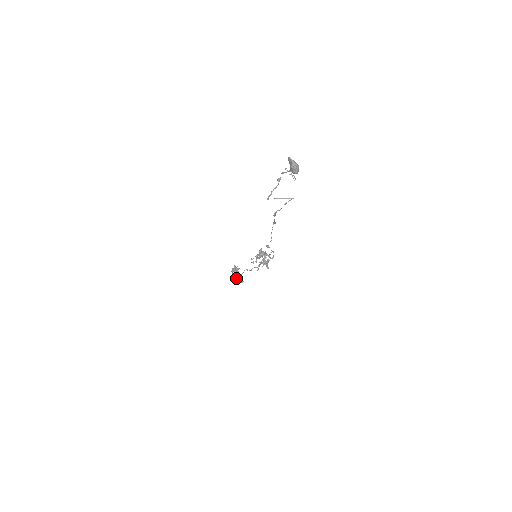
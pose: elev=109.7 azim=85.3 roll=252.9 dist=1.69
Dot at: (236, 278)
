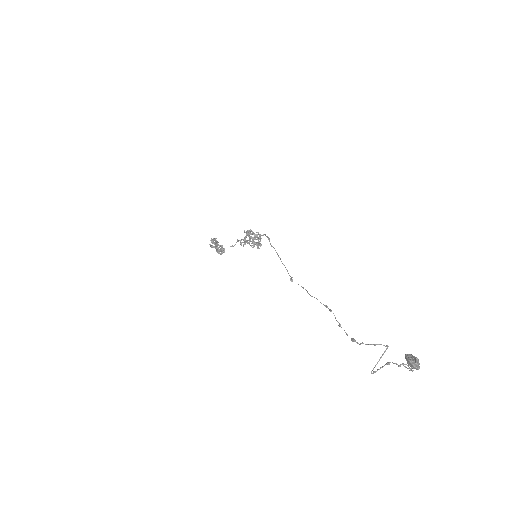
Dot at: (220, 254)
